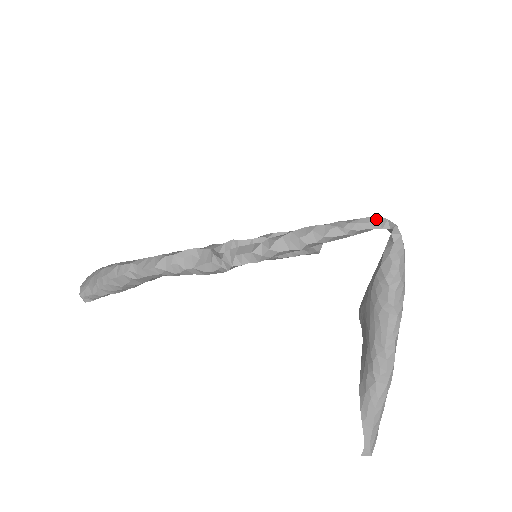
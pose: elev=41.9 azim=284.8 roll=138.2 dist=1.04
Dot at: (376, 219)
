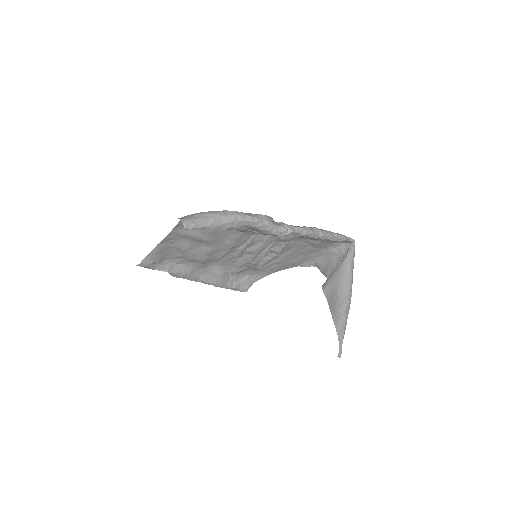
Dot at: (346, 236)
